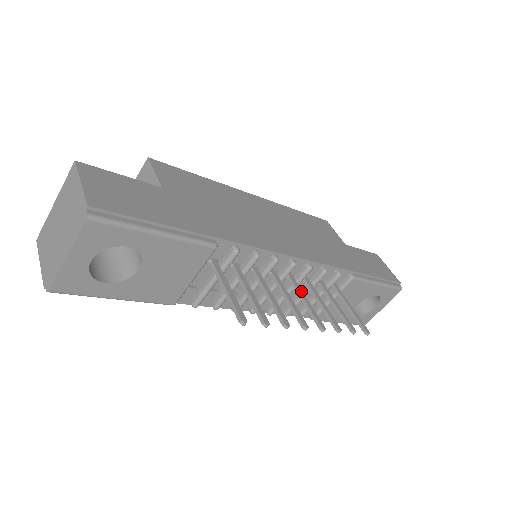
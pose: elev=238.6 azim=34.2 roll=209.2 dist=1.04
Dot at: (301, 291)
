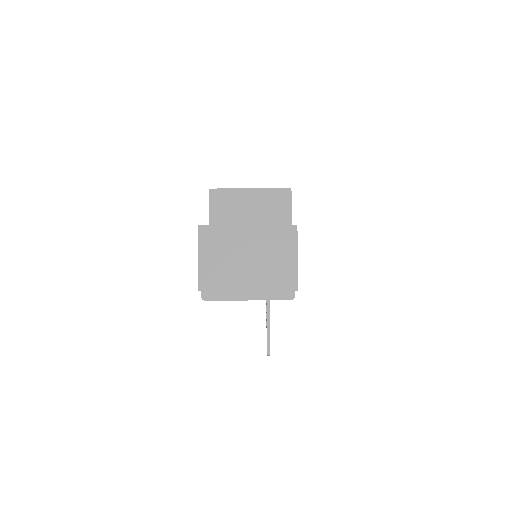
Dot at: occluded
